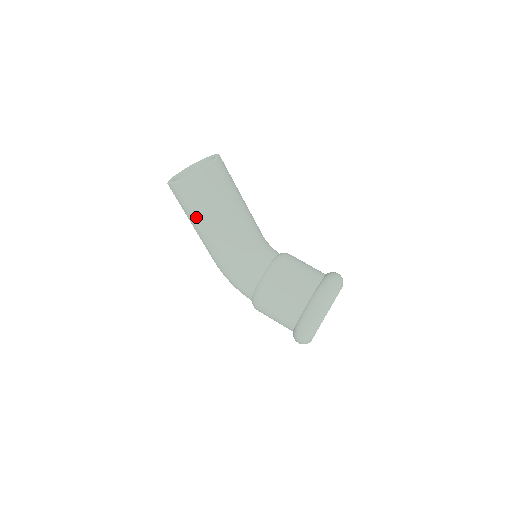
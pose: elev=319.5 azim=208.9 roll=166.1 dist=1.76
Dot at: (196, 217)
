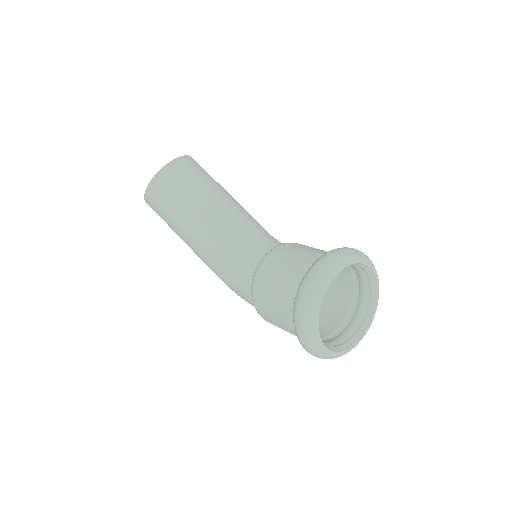
Dot at: (173, 227)
